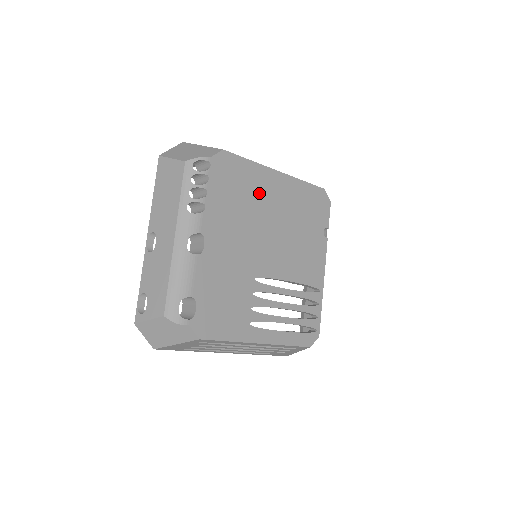
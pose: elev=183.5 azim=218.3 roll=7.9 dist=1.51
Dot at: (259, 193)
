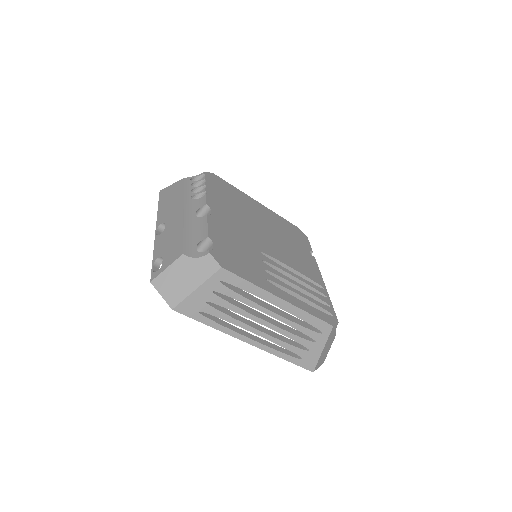
Dot at: (247, 206)
